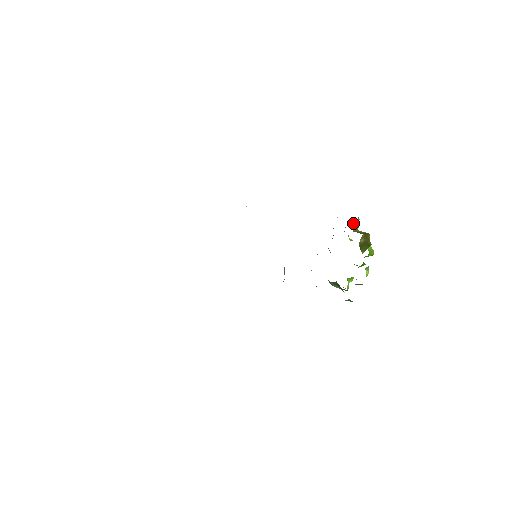
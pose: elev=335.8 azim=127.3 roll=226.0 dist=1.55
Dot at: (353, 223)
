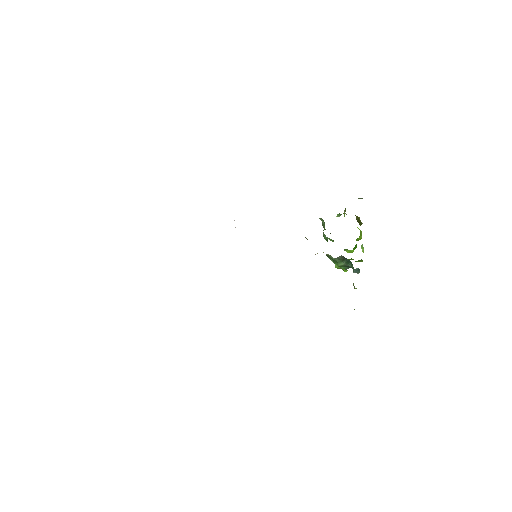
Dot at: (338, 215)
